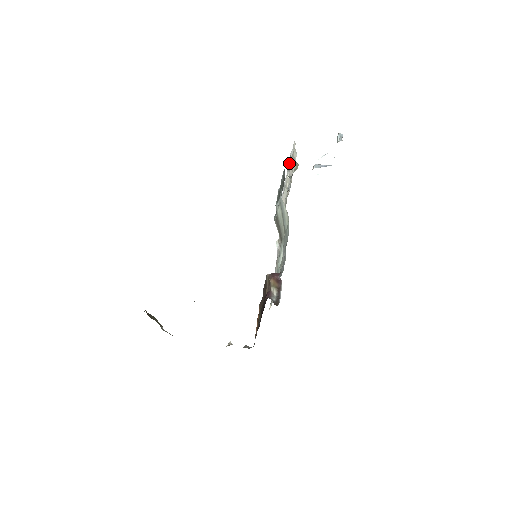
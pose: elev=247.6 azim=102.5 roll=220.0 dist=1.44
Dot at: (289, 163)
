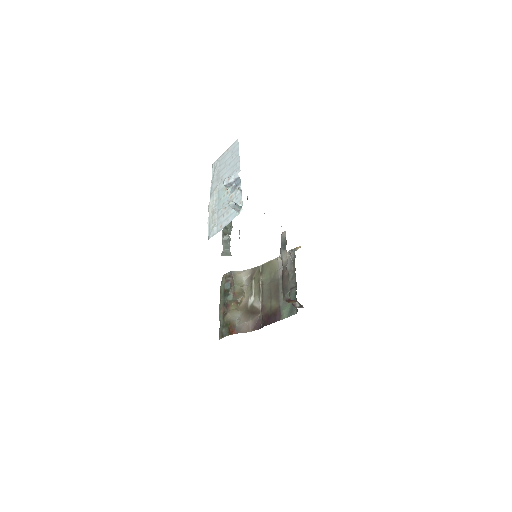
Dot at: (210, 215)
